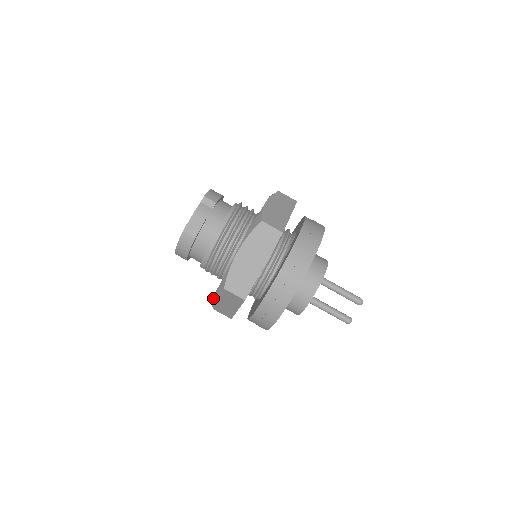
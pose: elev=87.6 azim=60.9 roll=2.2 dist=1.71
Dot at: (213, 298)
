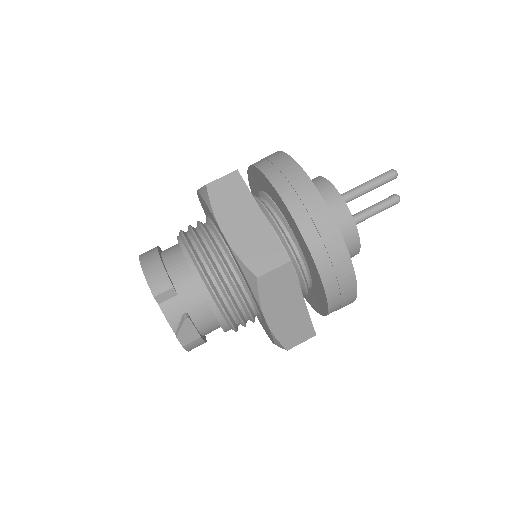
Dot at: occluded
